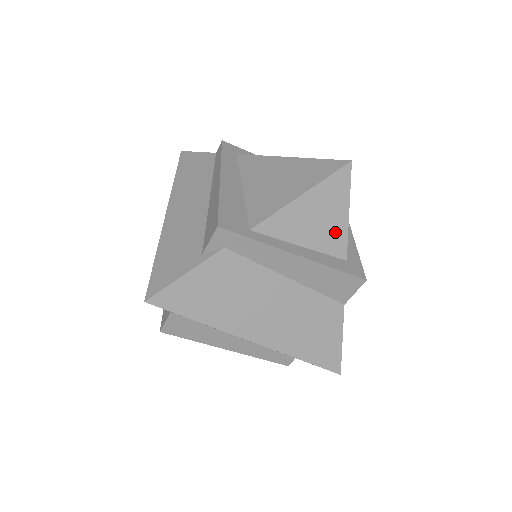
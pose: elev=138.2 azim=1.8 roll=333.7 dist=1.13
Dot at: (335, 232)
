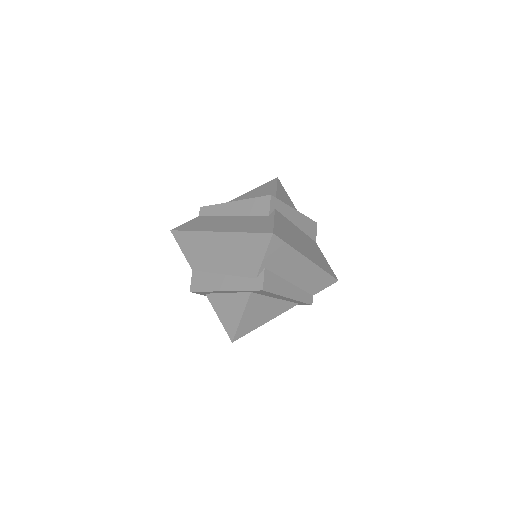
Dot at: (293, 207)
